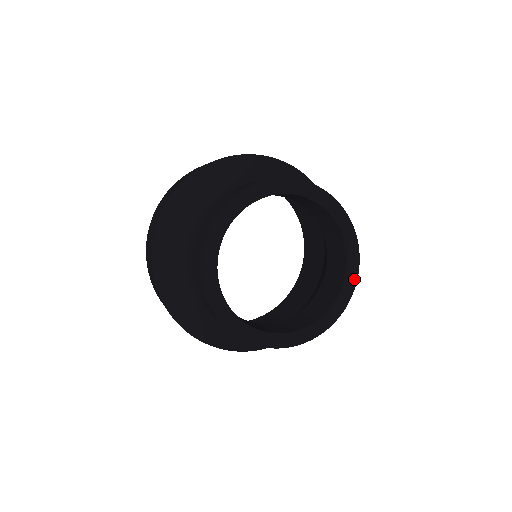
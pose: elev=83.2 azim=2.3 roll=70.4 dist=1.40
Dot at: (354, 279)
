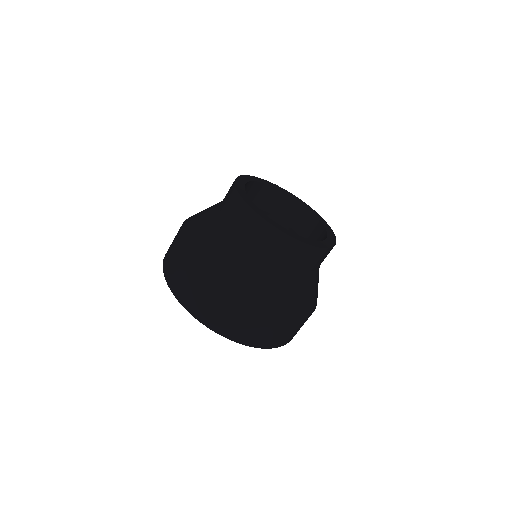
Dot at: (302, 201)
